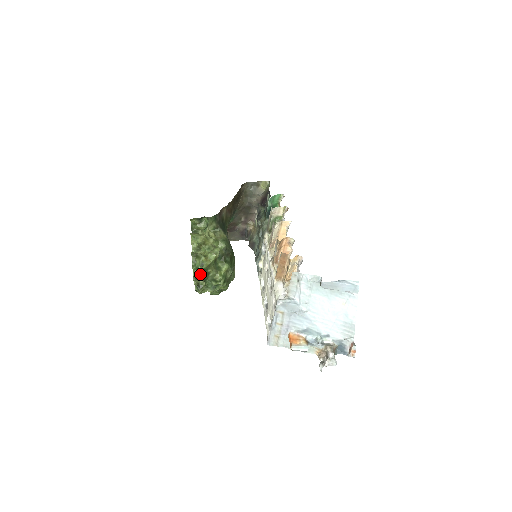
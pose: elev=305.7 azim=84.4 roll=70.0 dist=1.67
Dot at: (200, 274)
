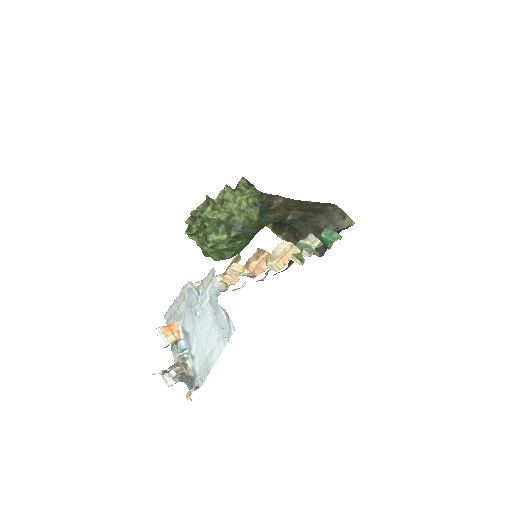
Dot at: occluded
